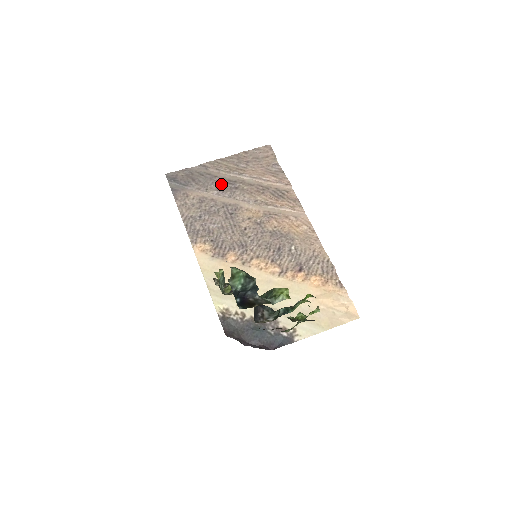
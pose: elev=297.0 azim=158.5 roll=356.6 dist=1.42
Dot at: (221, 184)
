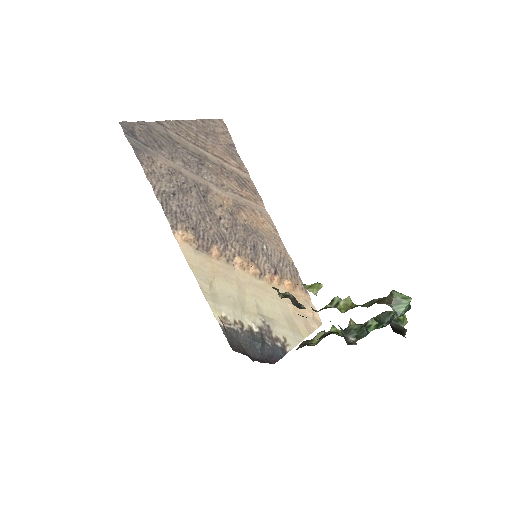
Dot at: (185, 155)
